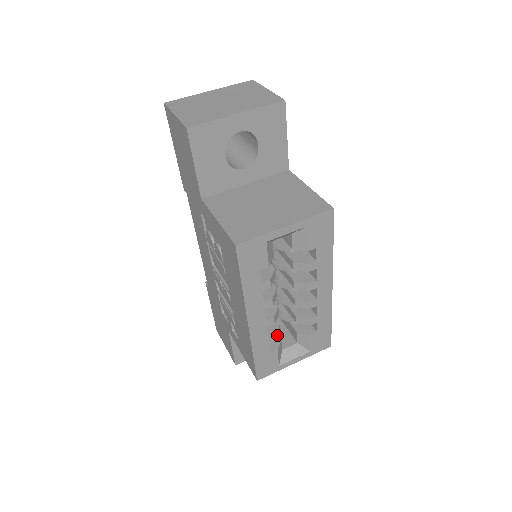
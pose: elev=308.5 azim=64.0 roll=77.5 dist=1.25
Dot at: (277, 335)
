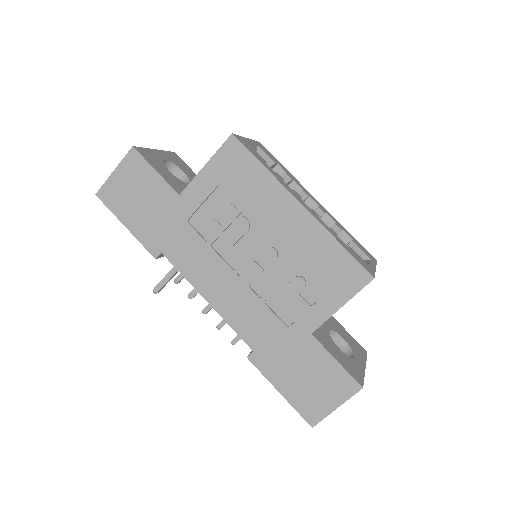
Dot at: occluded
